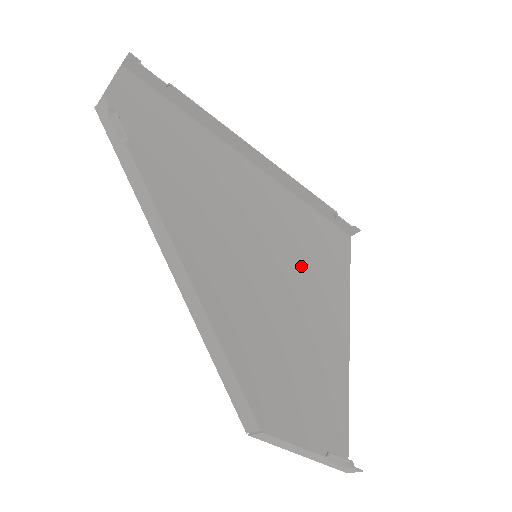
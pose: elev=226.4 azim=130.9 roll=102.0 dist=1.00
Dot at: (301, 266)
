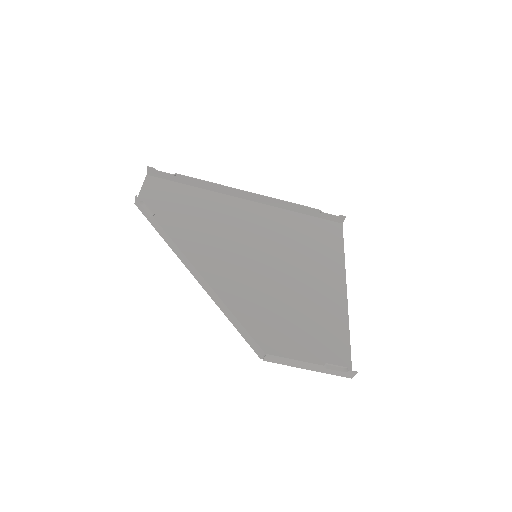
Dot at: (296, 254)
